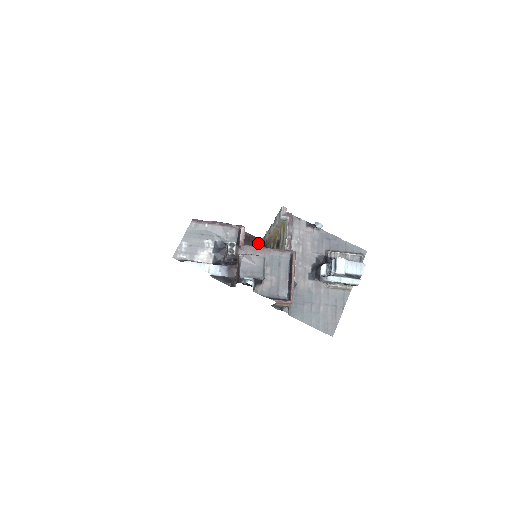
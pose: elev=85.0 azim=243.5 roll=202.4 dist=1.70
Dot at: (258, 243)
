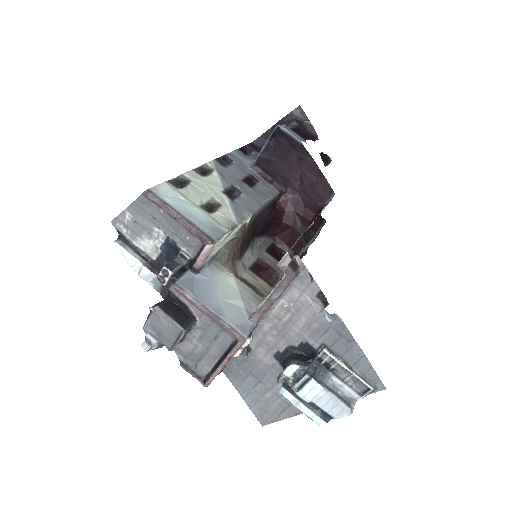
Dot at: (327, 196)
